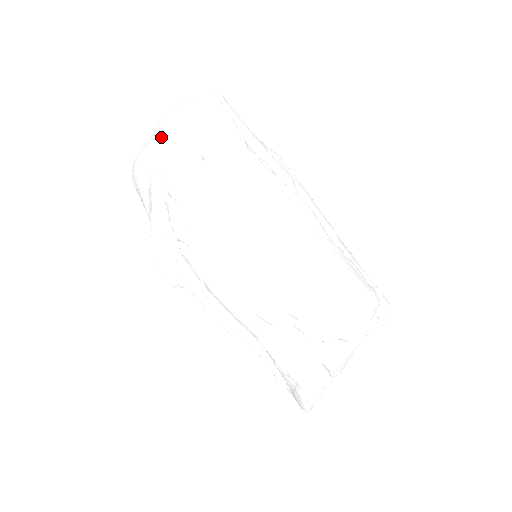
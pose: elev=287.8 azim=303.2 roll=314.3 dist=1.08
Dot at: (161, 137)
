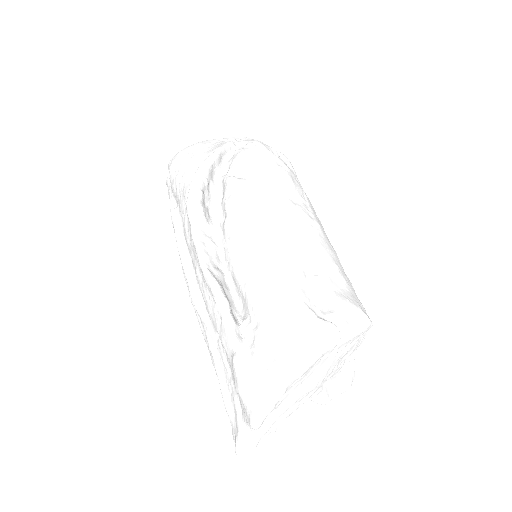
Dot at: occluded
